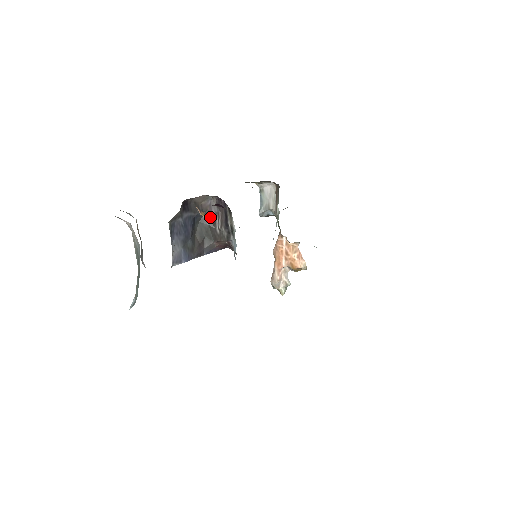
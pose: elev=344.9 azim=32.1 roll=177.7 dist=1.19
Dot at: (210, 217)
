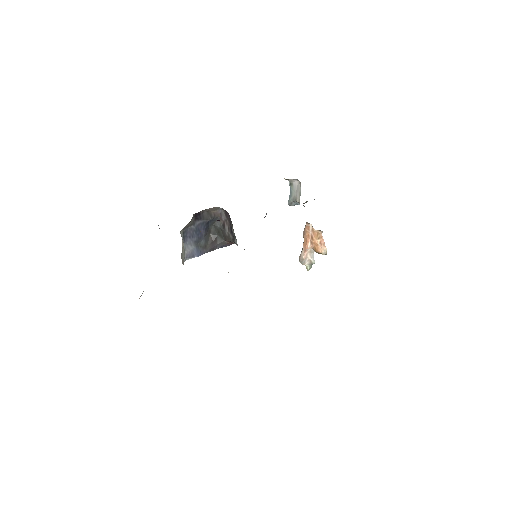
Dot at: (221, 222)
